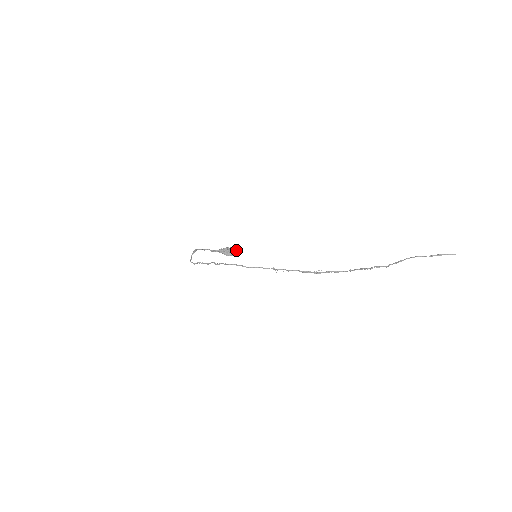
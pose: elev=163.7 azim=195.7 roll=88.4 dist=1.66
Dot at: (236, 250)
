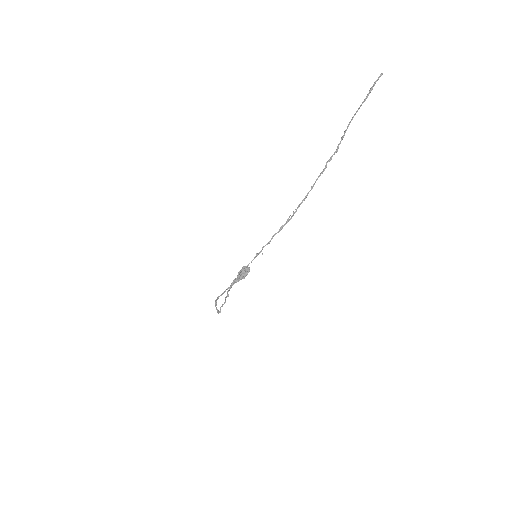
Dot at: occluded
